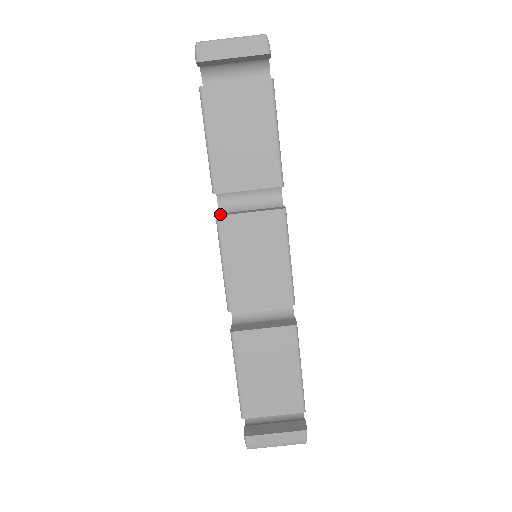
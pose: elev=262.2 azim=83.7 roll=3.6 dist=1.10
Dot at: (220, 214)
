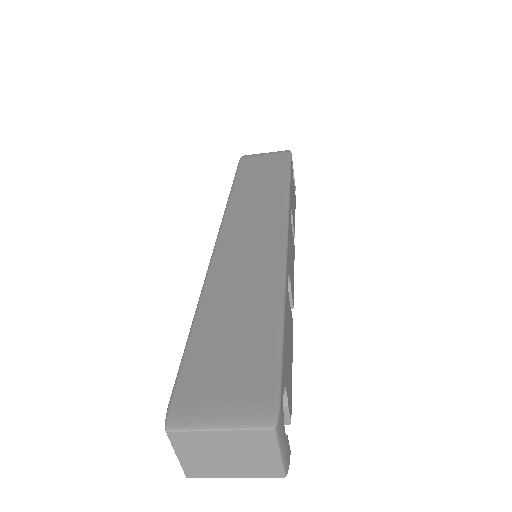
Dot at: occluded
